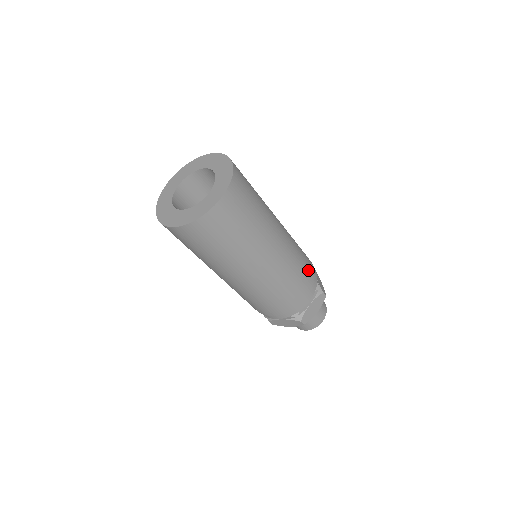
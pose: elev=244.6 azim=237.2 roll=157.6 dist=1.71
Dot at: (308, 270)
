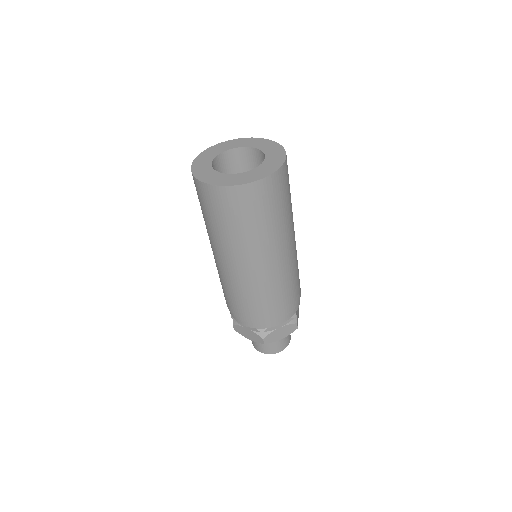
Dot at: (296, 294)
